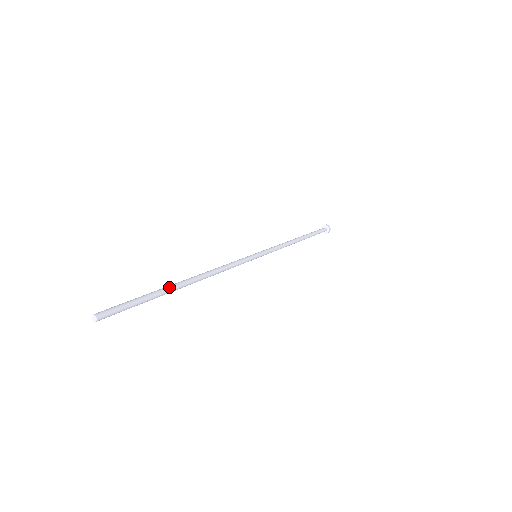
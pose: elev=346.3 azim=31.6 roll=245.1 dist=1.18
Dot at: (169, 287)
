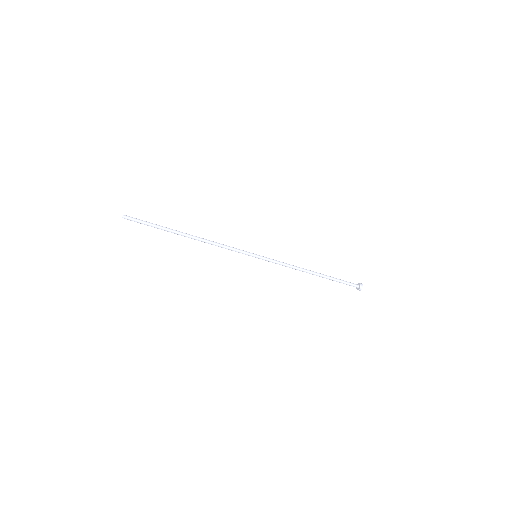
Dot at: (172, 229)
